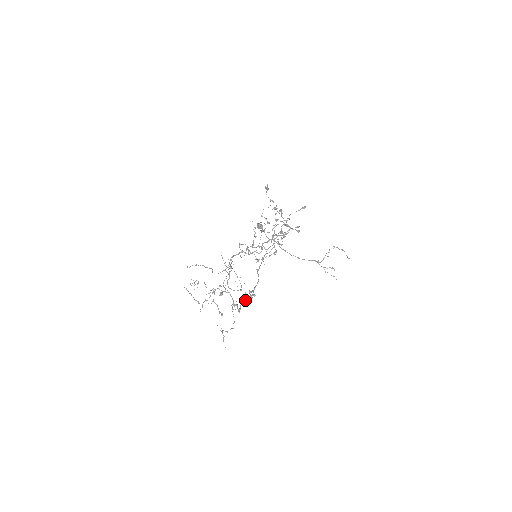
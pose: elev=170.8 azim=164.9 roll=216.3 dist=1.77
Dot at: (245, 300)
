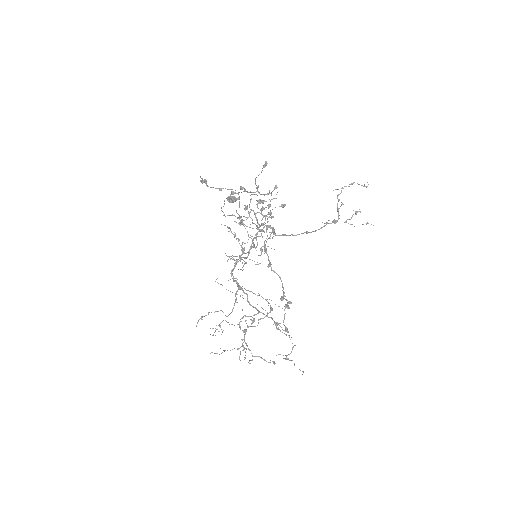
Dot at: (284, 315)
